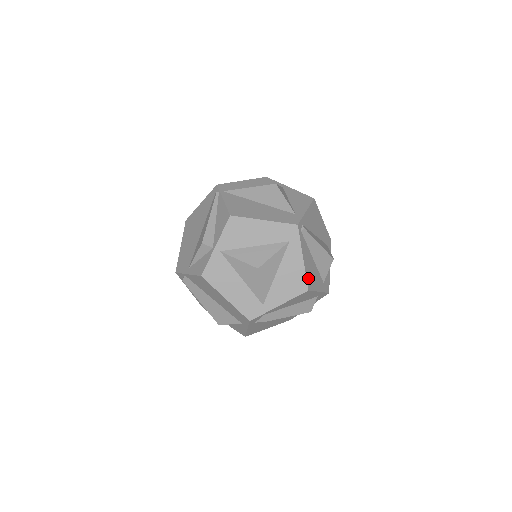
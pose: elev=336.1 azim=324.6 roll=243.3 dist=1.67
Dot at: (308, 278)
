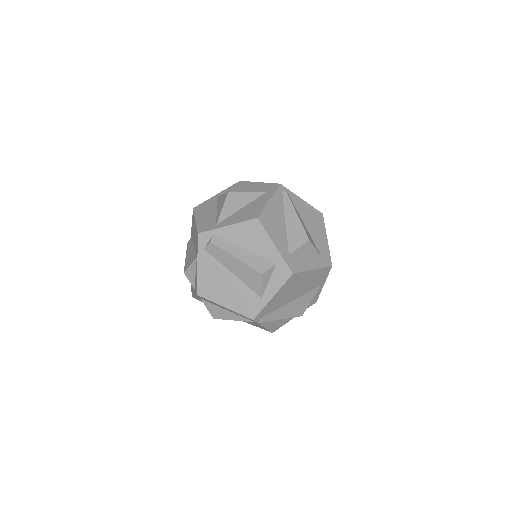
Dot at: (265, 215)
